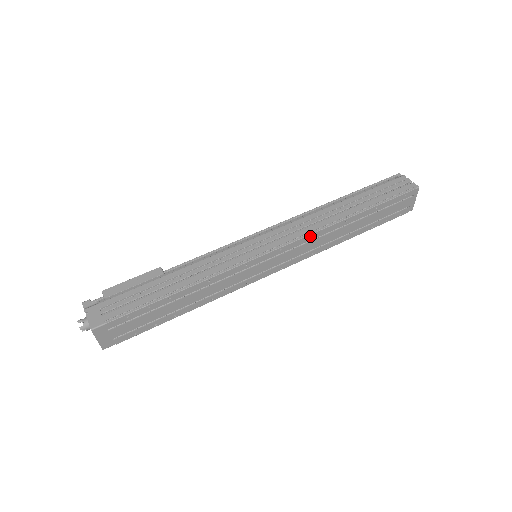
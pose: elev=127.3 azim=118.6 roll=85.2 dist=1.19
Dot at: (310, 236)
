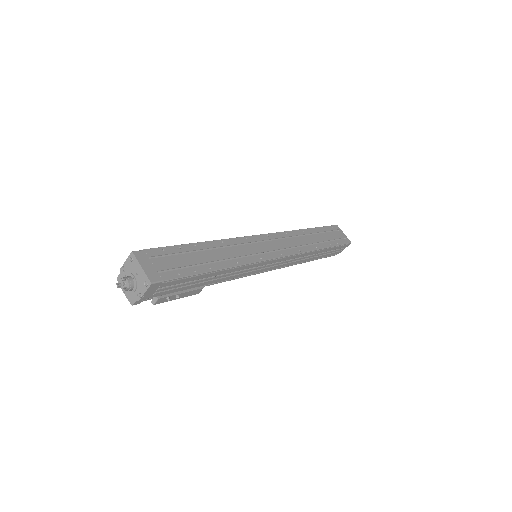
Dot at: (284, 233)
